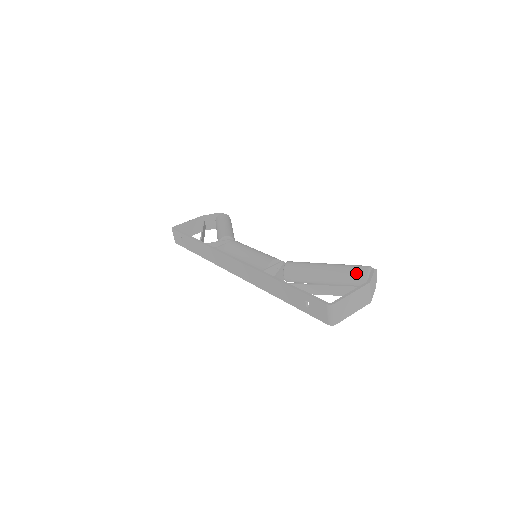
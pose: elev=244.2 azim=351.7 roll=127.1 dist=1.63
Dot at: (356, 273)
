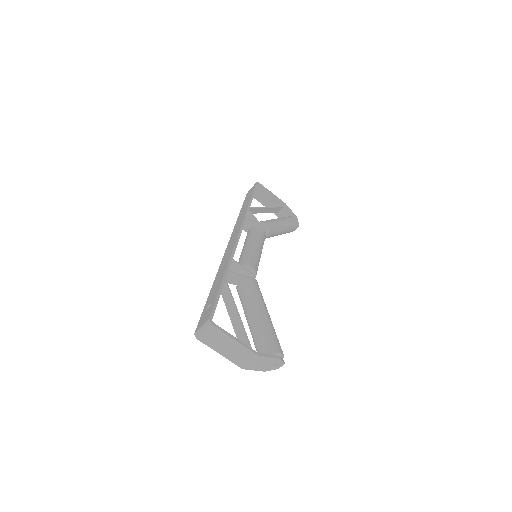
Dot at: (268, 343)
